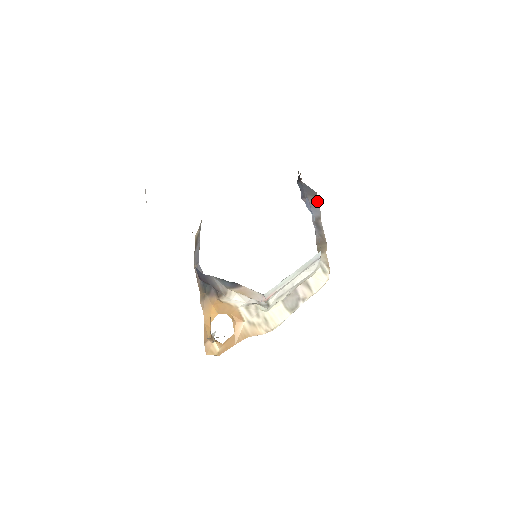
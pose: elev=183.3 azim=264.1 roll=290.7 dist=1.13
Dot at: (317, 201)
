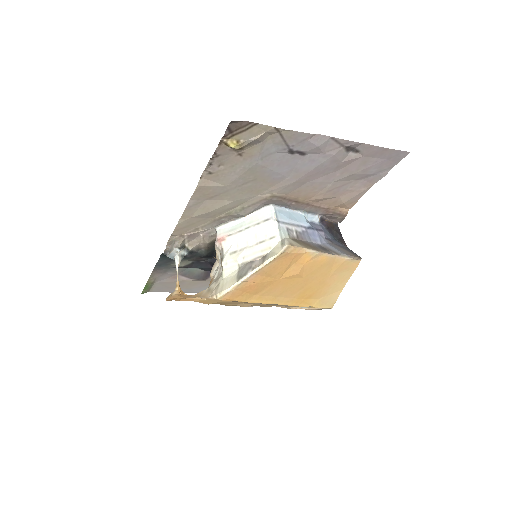
Dot at: (351, 255)
